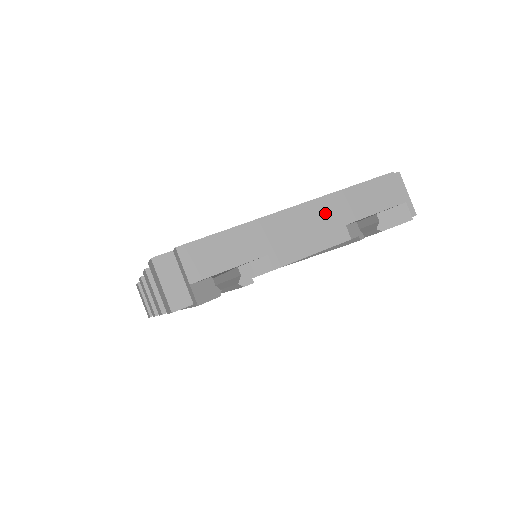
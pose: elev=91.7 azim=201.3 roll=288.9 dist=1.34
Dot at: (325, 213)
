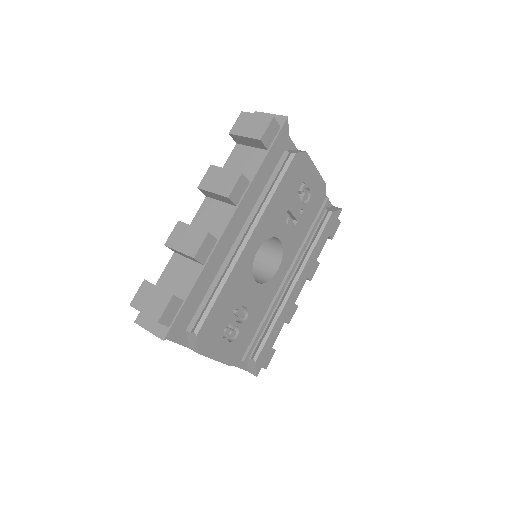
Dot at: occluded
